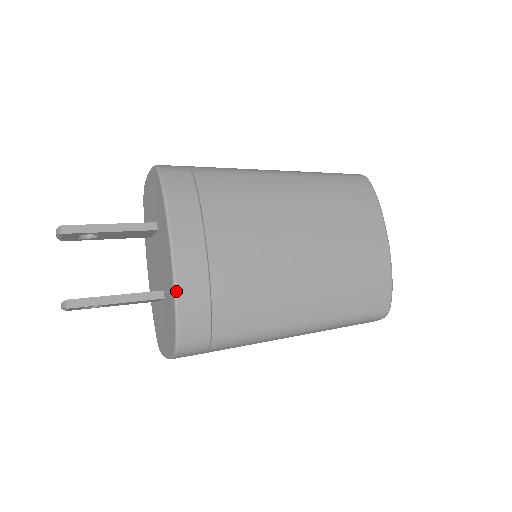
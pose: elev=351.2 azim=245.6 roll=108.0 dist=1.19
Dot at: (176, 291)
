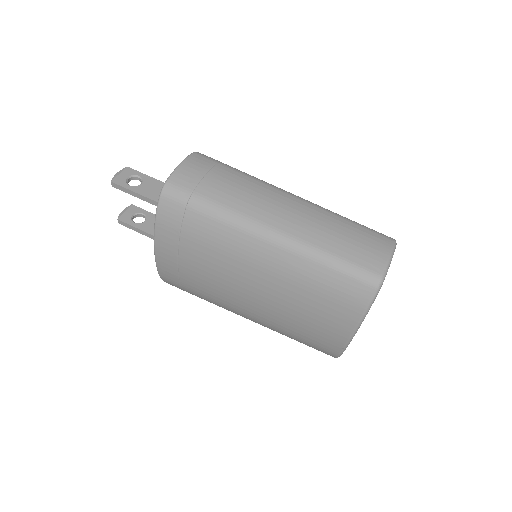
Dot at: (157, 269)
